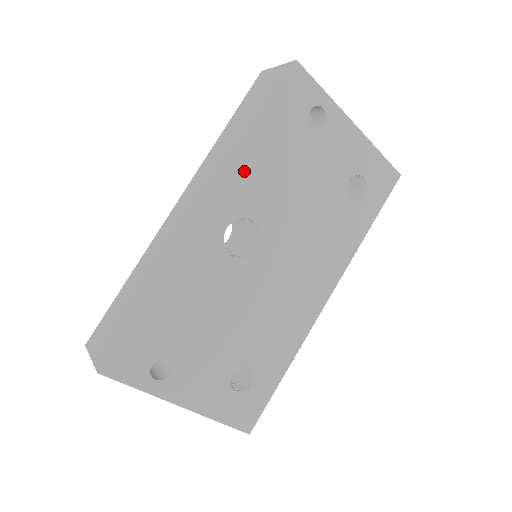
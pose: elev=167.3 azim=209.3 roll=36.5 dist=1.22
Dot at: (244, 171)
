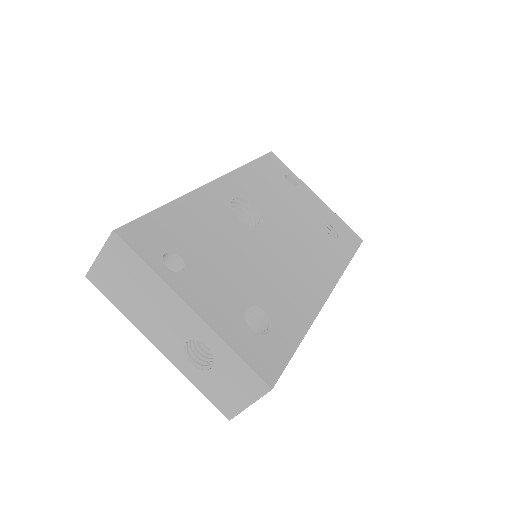
Dot at: (244, 178)
